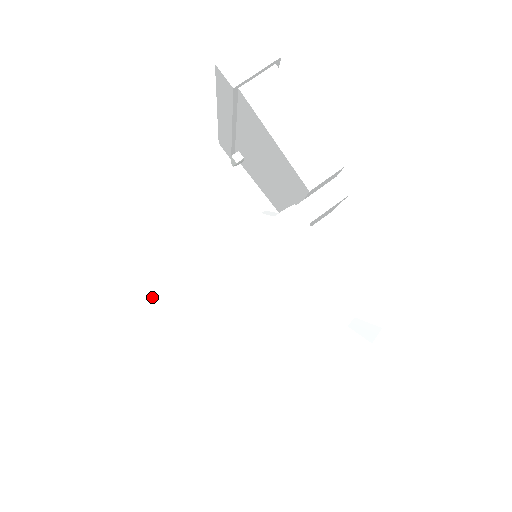
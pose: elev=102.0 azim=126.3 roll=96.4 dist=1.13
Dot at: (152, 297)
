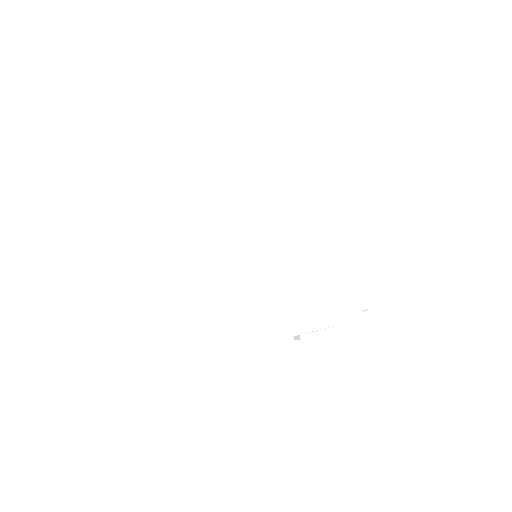
Dot at: occluded
